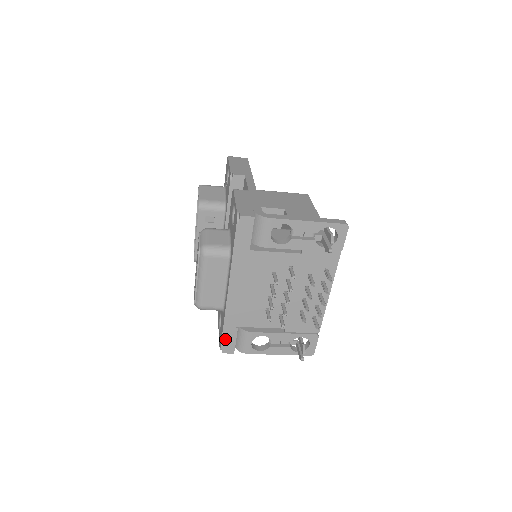
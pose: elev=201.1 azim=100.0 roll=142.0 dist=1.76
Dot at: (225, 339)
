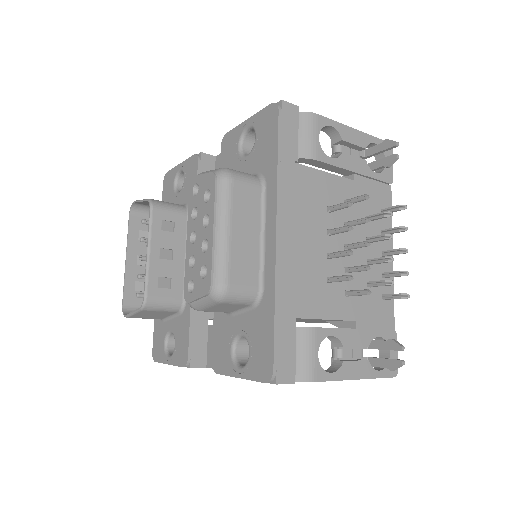
Dot at: (279, 346)
